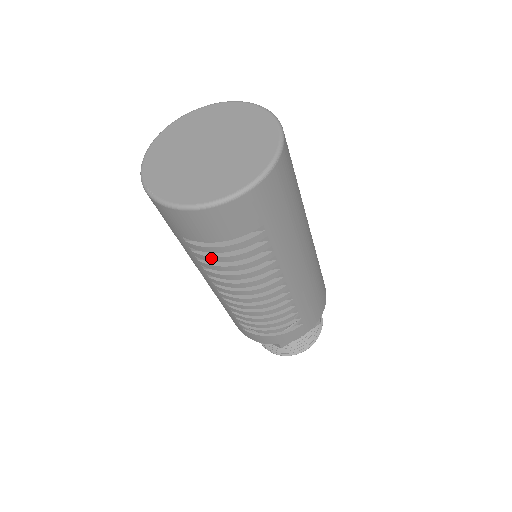
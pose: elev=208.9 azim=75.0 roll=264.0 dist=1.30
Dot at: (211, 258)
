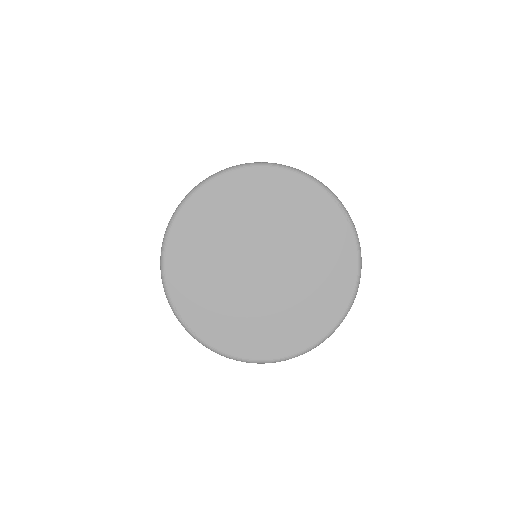
Dot at: occluded
